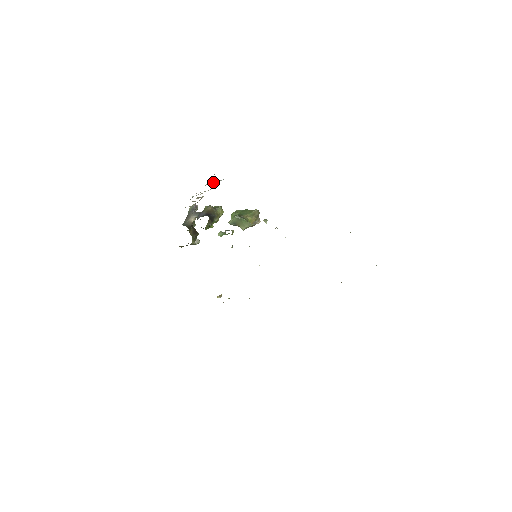
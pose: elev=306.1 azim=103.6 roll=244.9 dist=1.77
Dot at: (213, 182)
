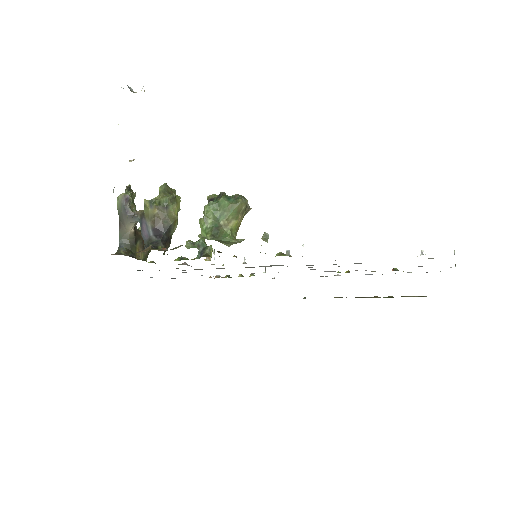
Dot at: occluded
